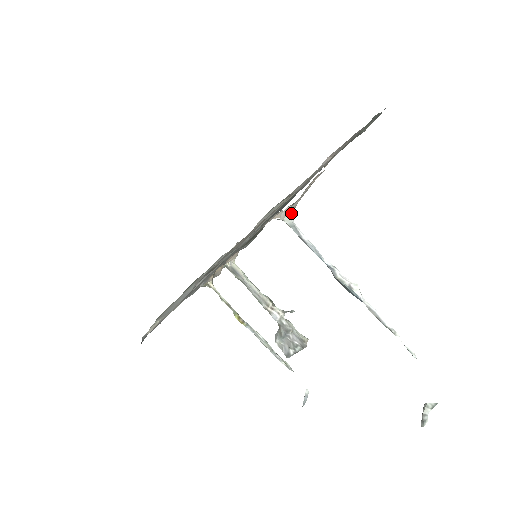
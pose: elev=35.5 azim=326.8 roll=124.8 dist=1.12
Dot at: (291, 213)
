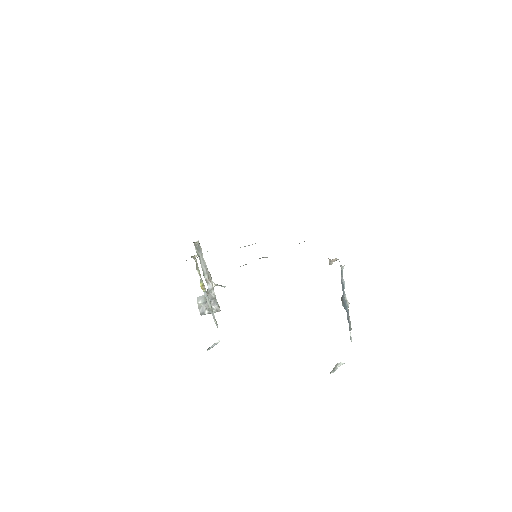
Dot at: occluded
